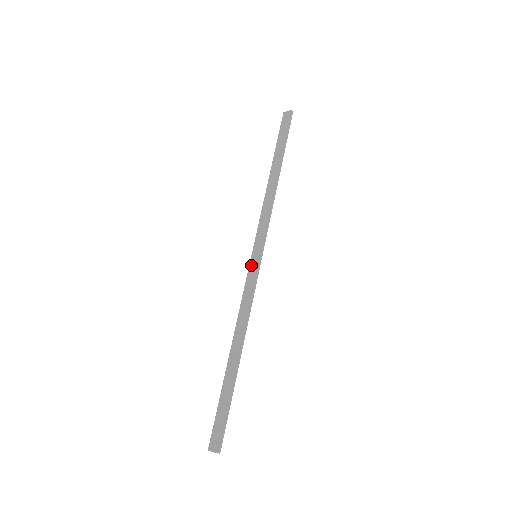
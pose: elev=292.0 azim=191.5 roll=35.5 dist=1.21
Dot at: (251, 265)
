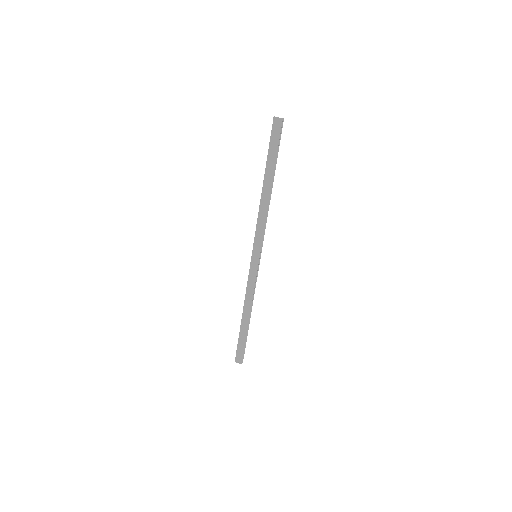
Dot at: (253, 263)
